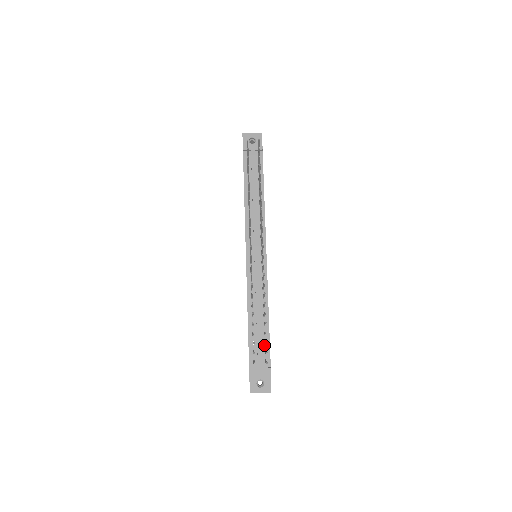
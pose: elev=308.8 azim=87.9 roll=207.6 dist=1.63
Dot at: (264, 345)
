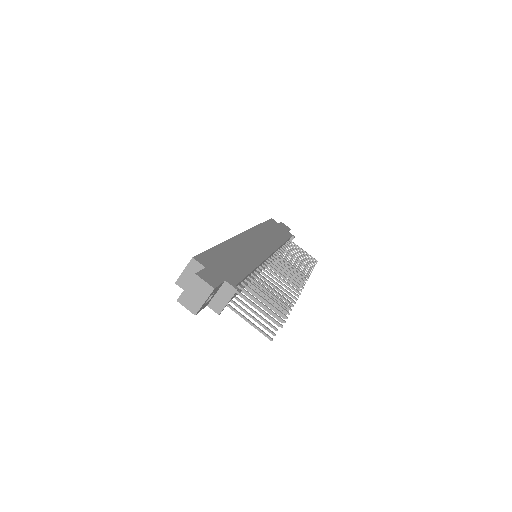
Dot at: (286, 243)
